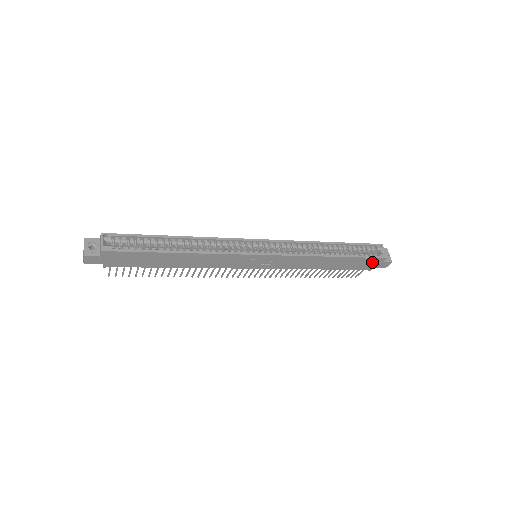
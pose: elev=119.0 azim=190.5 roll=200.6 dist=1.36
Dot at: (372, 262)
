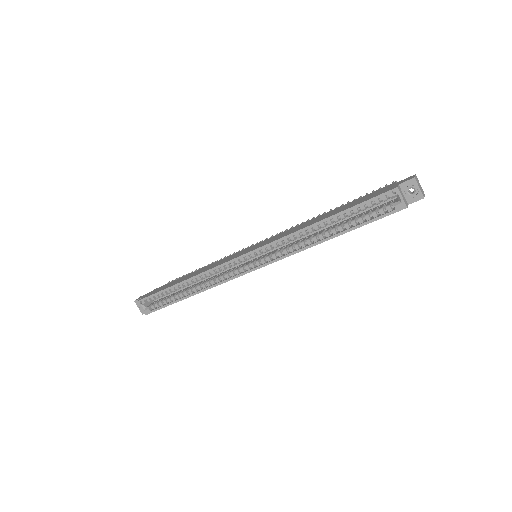
Dot at: occluded
